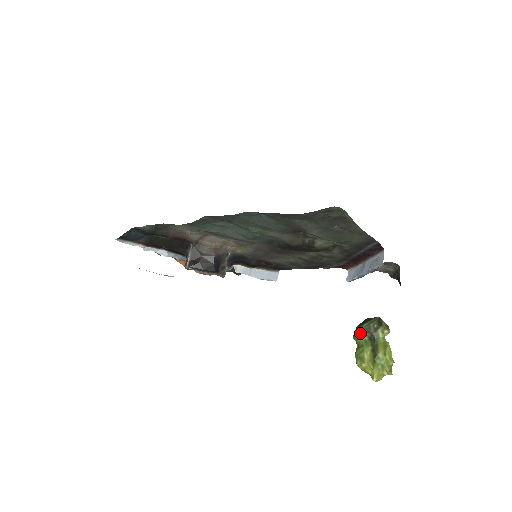
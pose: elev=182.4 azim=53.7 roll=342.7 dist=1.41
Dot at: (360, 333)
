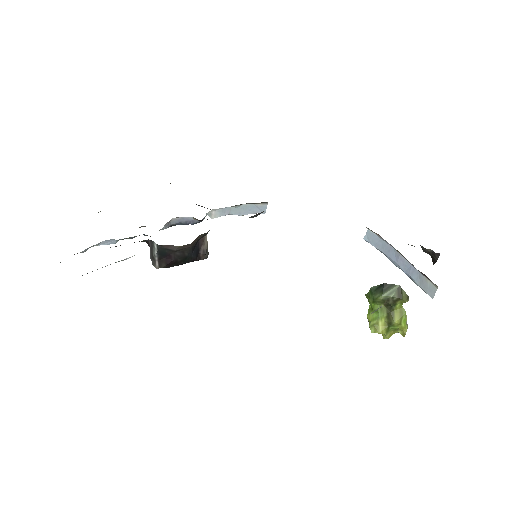
Dot at: (376, 302)
